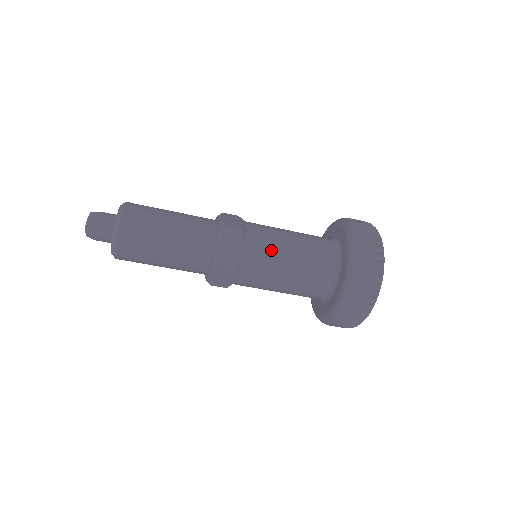
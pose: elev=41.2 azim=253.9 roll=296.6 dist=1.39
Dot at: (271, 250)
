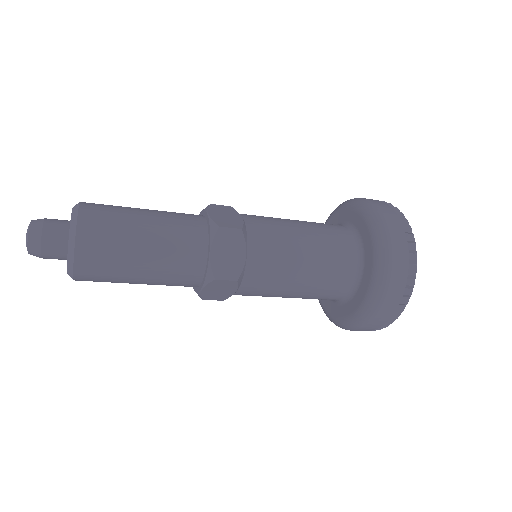
Dot at: (269, 291)
